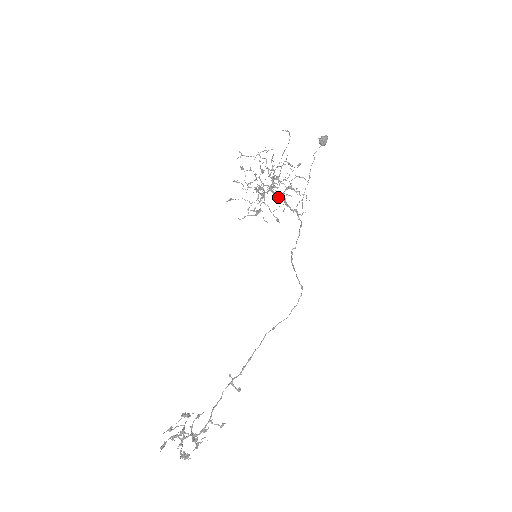
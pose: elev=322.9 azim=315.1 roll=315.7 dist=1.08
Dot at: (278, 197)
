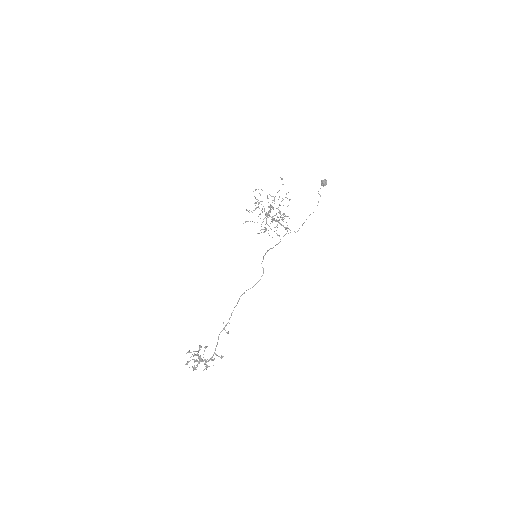
Dot at: (273, 219)
